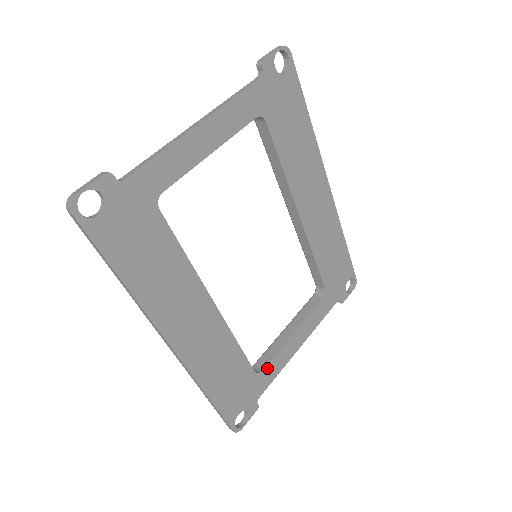
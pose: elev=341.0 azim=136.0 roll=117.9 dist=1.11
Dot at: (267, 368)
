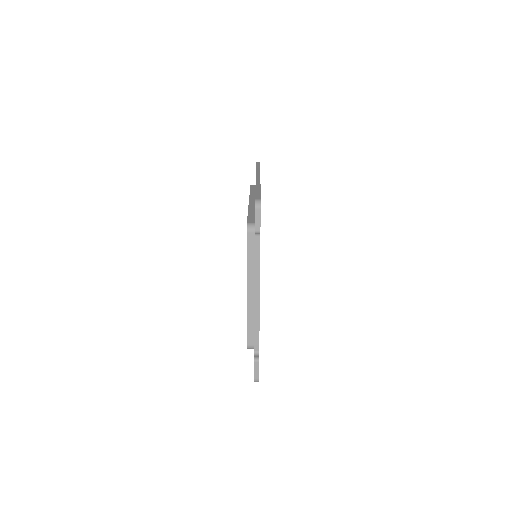
Dot at: occluded
